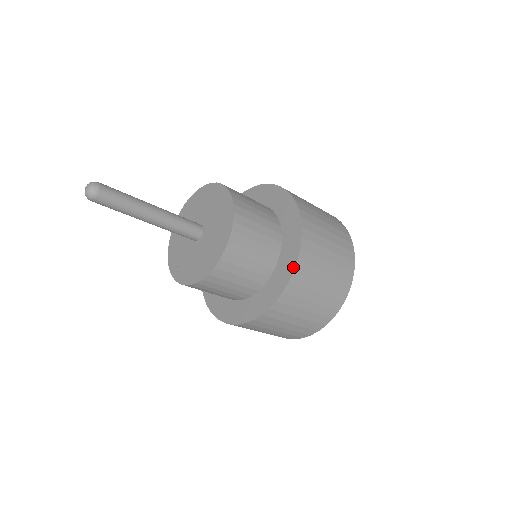
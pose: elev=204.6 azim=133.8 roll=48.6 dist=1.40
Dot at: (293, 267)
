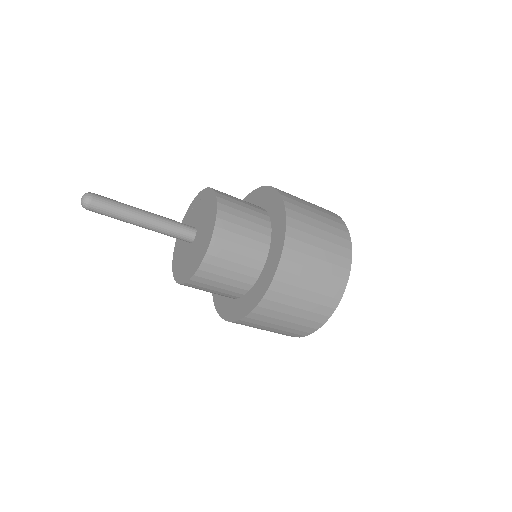
Dot at: (282, 243)
